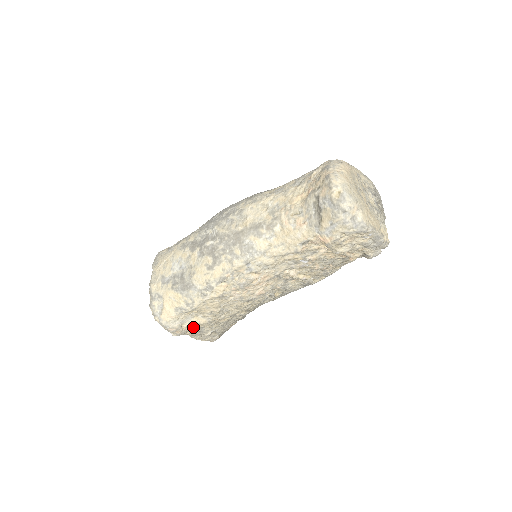
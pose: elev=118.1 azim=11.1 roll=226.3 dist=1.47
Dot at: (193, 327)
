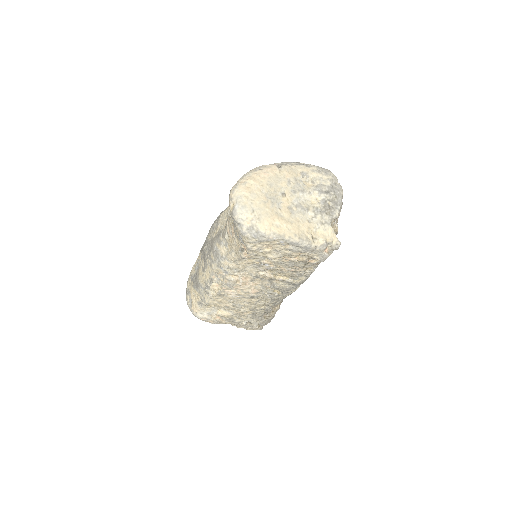
Dot at: (223, 318)
